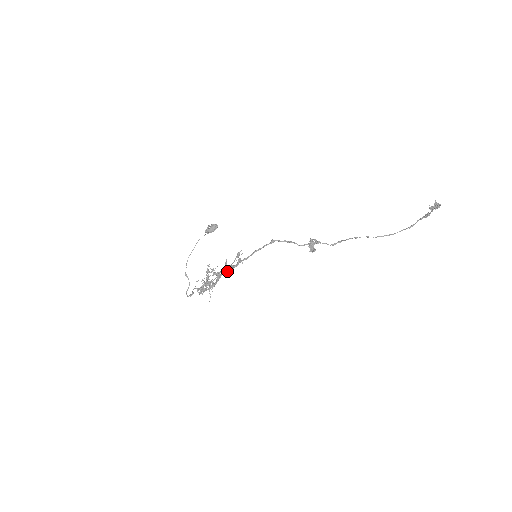
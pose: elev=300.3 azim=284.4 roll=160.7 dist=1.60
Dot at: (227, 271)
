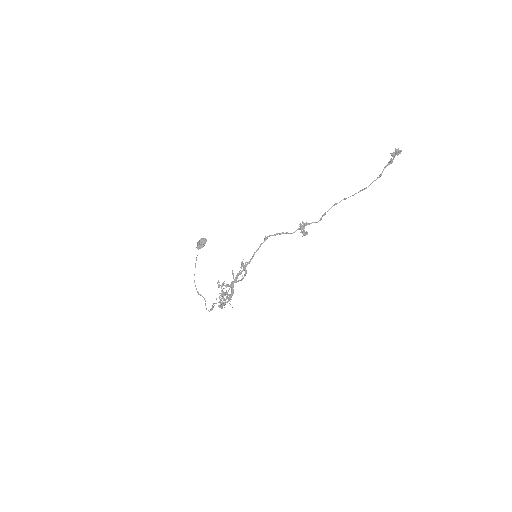
Dot at: (238, 281)
